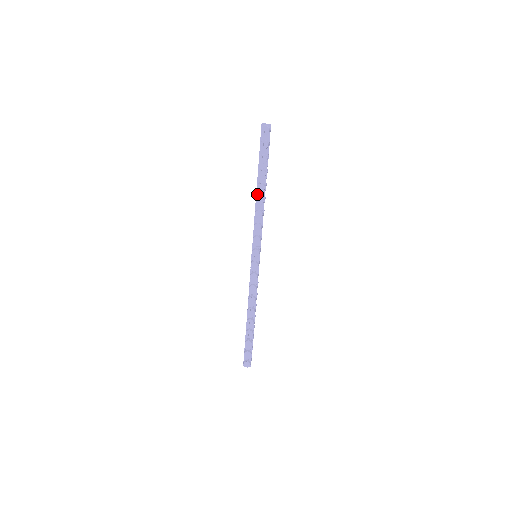
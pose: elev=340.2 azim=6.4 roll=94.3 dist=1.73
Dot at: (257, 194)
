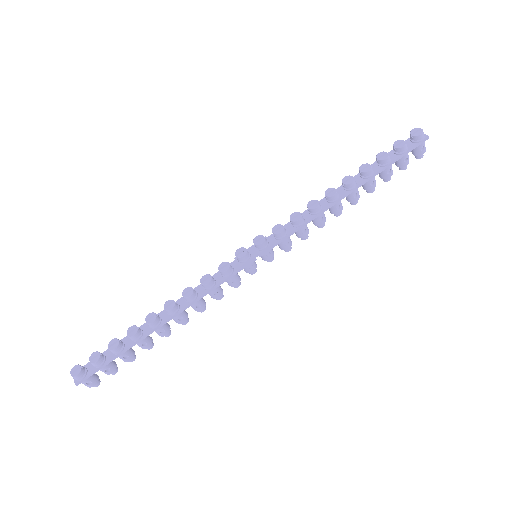
Dot at: occluded
